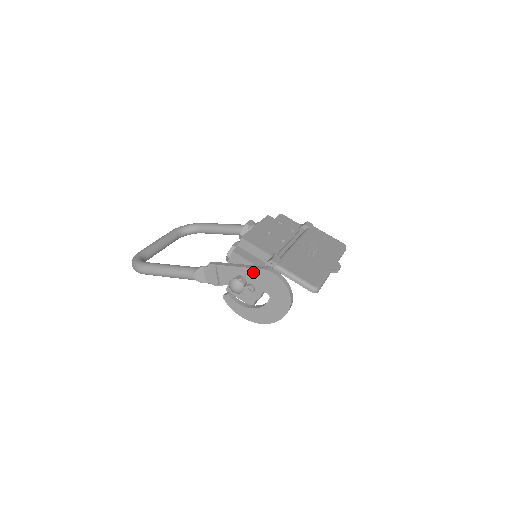
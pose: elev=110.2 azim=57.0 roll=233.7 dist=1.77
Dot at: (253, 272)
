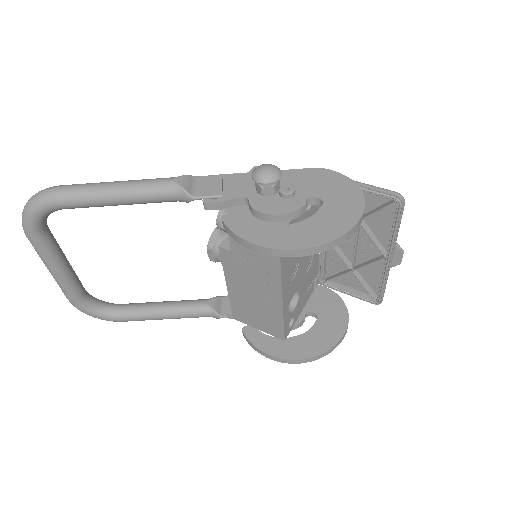
Dot at: (294, 174)
